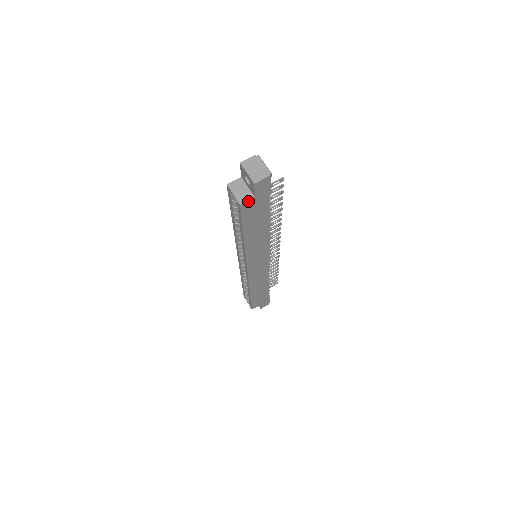
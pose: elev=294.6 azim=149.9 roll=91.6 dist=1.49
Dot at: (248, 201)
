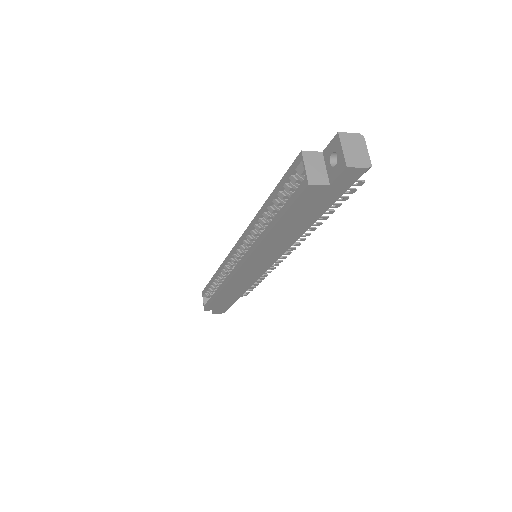
Dot at: (319, 185)
